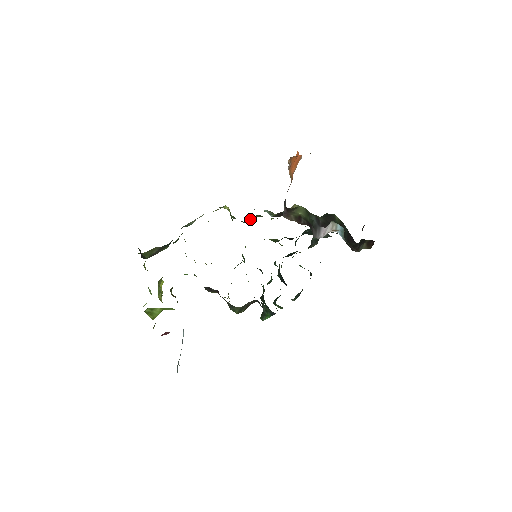
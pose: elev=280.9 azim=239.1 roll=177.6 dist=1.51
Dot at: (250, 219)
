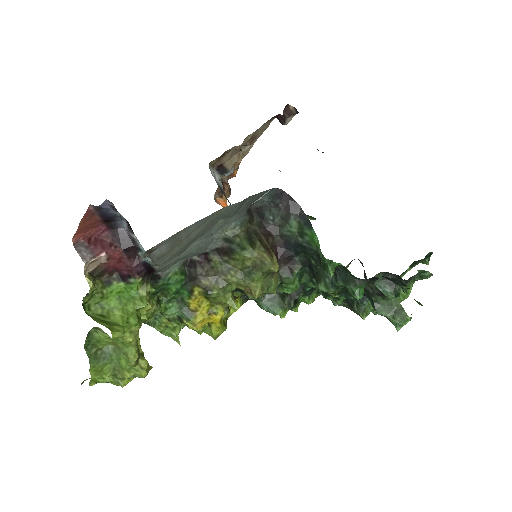
Dot at: occluded
